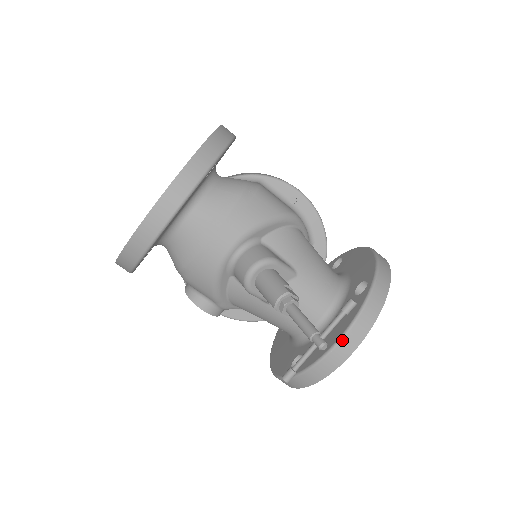
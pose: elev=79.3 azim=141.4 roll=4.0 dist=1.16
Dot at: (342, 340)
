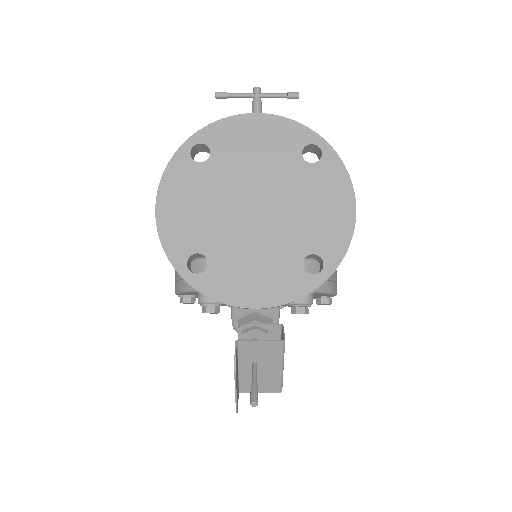
Dot at: occluded
